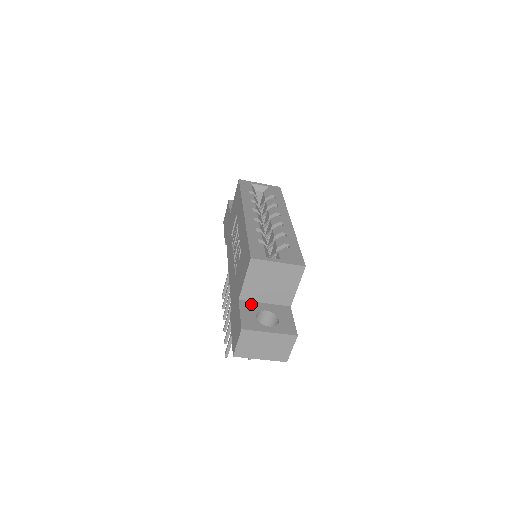
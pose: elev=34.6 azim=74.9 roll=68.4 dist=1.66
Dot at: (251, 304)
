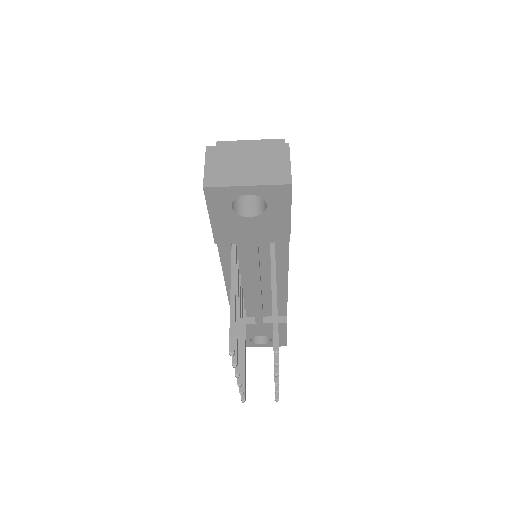
Dot at: occluded
